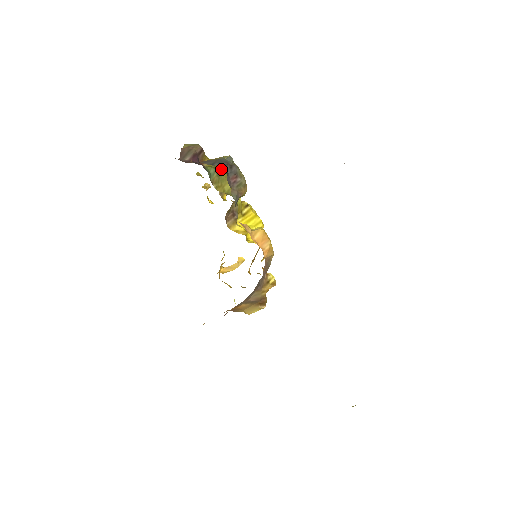
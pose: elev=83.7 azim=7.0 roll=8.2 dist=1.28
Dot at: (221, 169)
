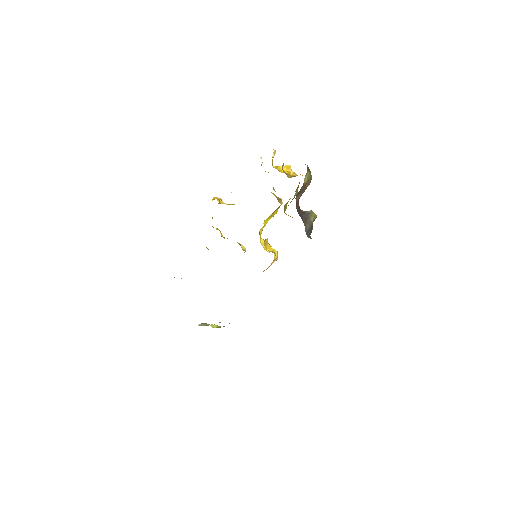
Dot at: occluded
